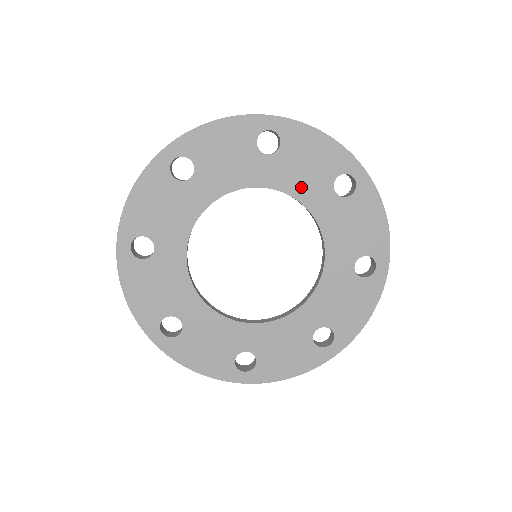
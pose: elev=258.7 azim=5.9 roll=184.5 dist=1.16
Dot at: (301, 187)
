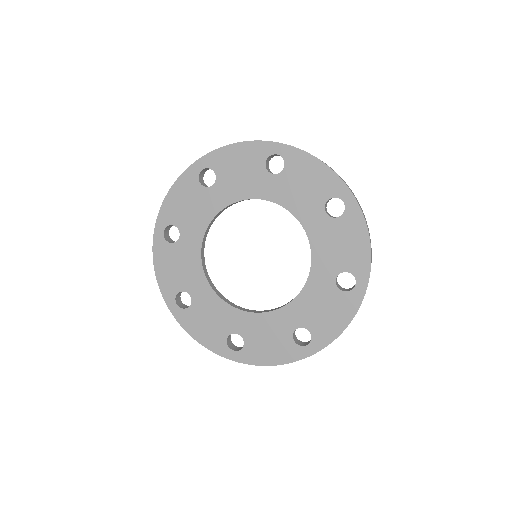
Dot at: (322, 252)
